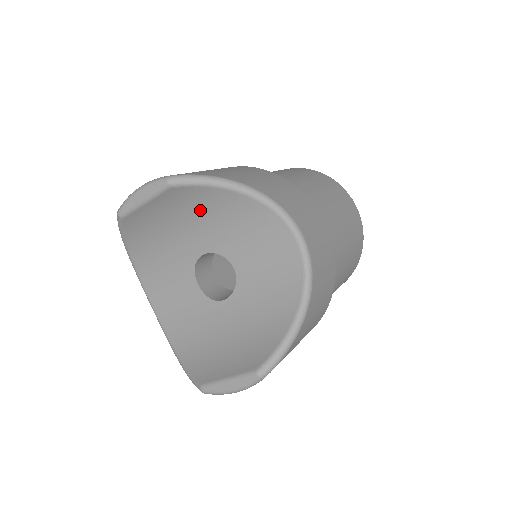
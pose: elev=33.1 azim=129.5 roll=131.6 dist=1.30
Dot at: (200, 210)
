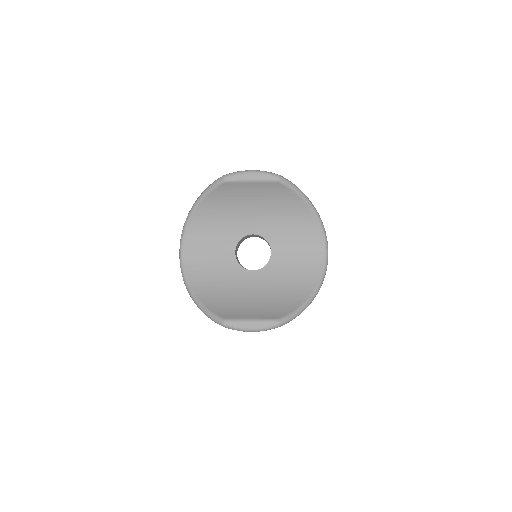
Dot at: (276, 205)
